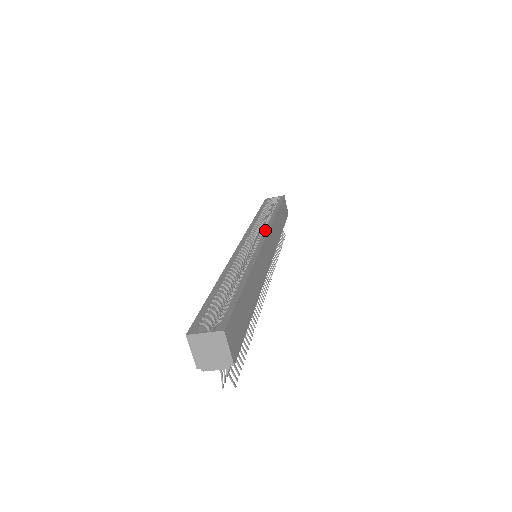
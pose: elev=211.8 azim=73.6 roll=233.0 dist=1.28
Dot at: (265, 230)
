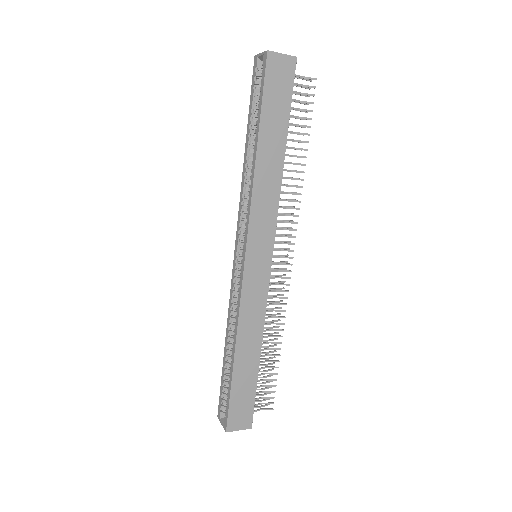
Dot at: (246, 228)
